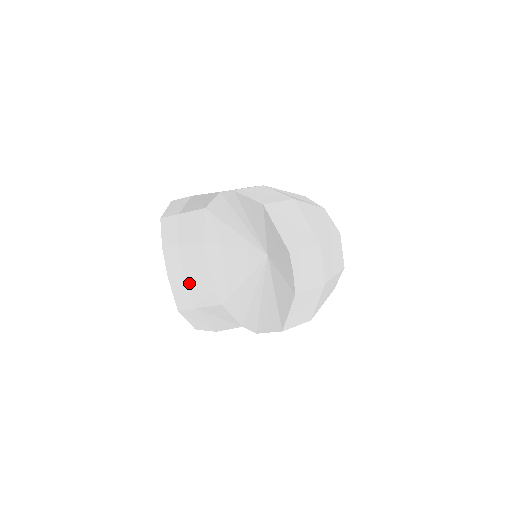
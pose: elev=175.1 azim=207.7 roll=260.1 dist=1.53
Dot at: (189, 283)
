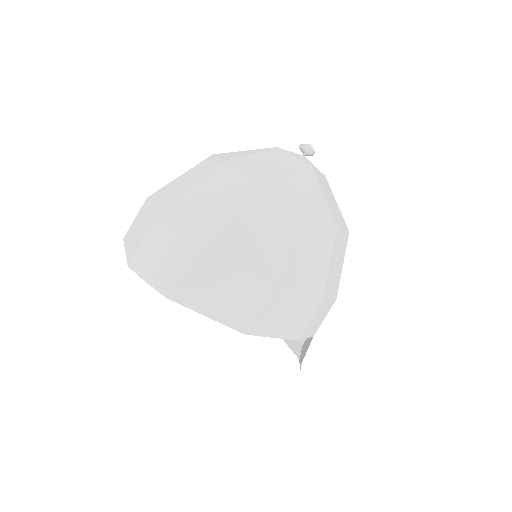
Dot at: occluded
